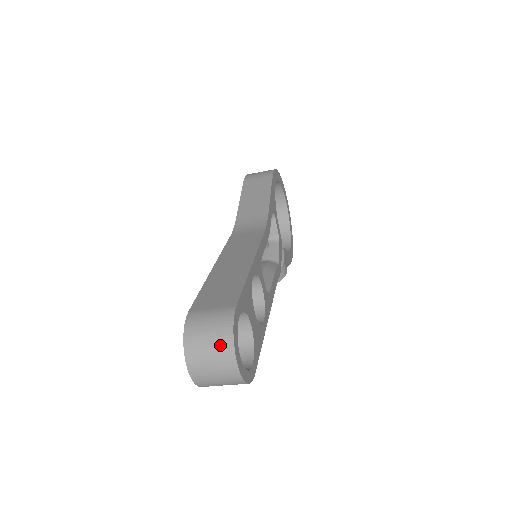
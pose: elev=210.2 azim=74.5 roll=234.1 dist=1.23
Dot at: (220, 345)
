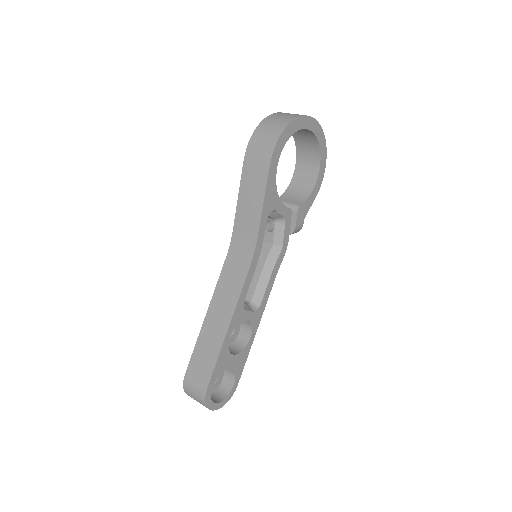
Dot at: (202, 404)
